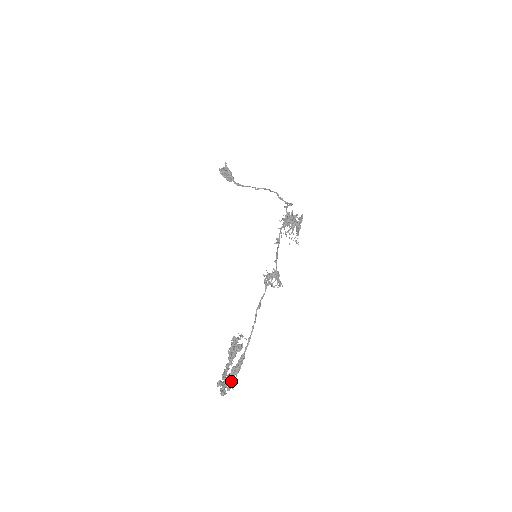
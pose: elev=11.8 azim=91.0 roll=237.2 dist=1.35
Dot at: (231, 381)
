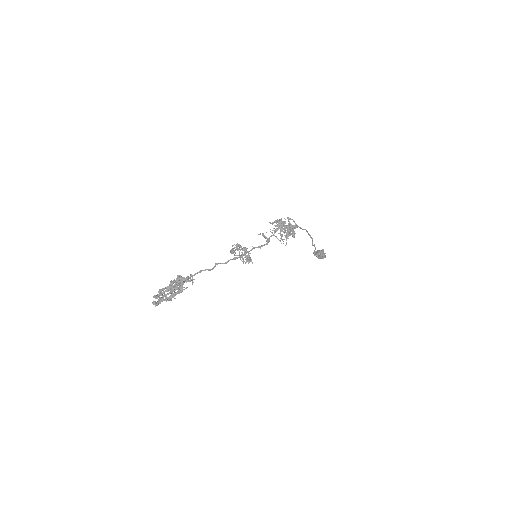
Dot at: (161, 293)
